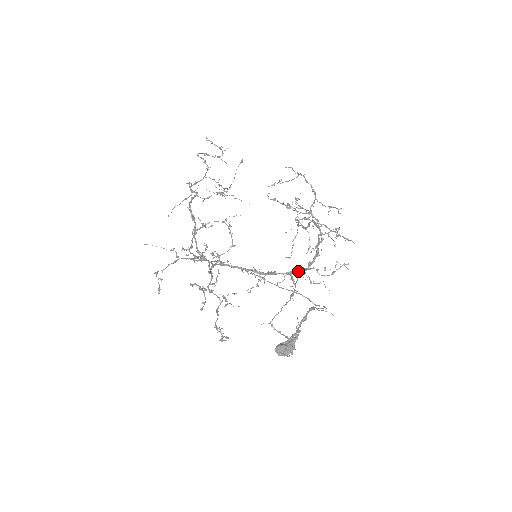
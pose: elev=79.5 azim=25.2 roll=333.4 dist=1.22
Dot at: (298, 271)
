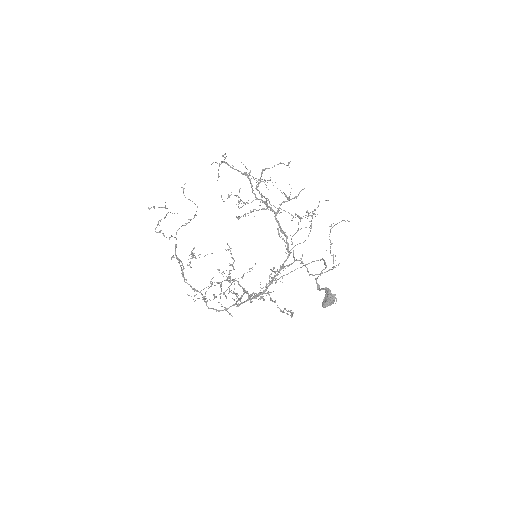
Dot at: occluded
